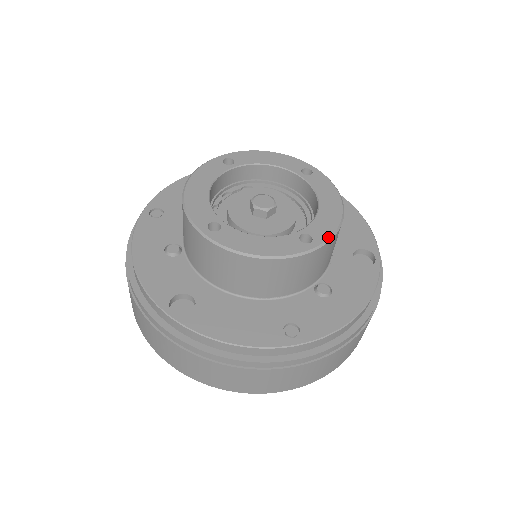
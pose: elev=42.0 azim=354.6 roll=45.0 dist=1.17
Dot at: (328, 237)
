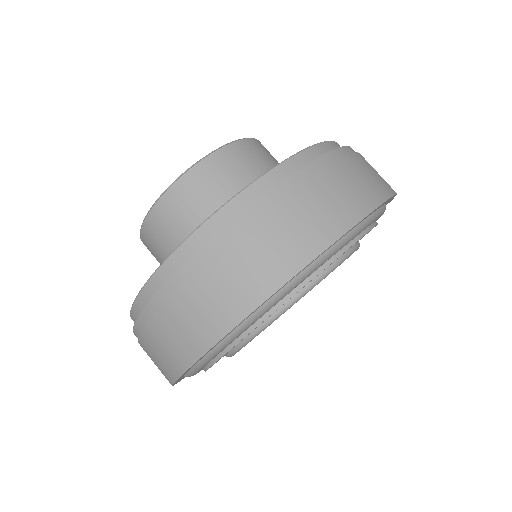
Dot at: (212, 152)
